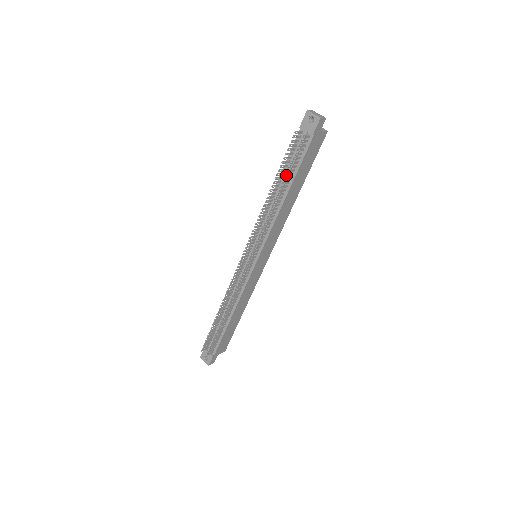
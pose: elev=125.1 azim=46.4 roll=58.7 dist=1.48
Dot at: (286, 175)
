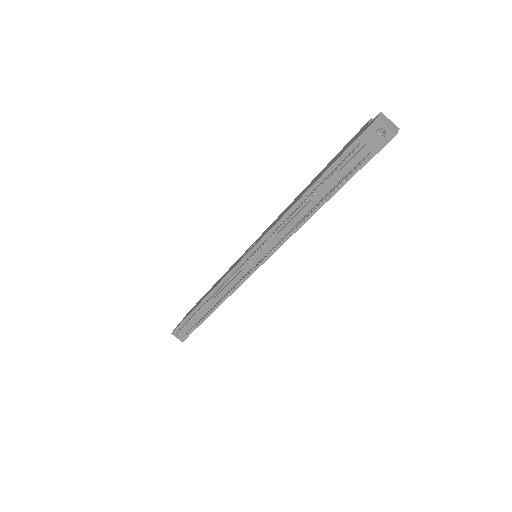
Dot at: (327, 198)
